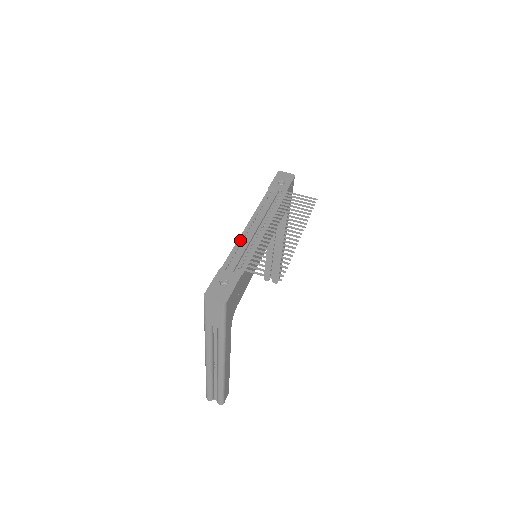
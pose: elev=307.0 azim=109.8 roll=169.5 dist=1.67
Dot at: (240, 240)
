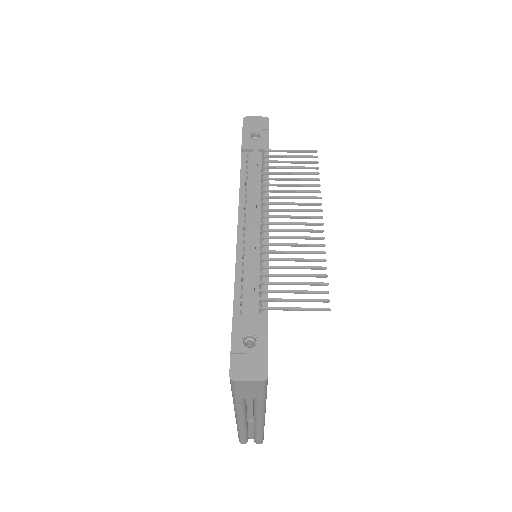
Dot at: (239, 254)
